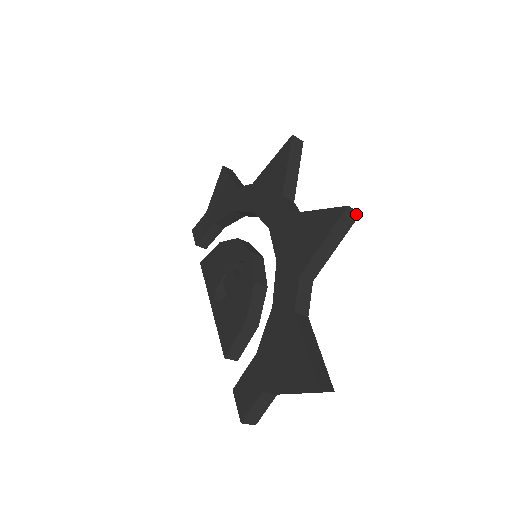
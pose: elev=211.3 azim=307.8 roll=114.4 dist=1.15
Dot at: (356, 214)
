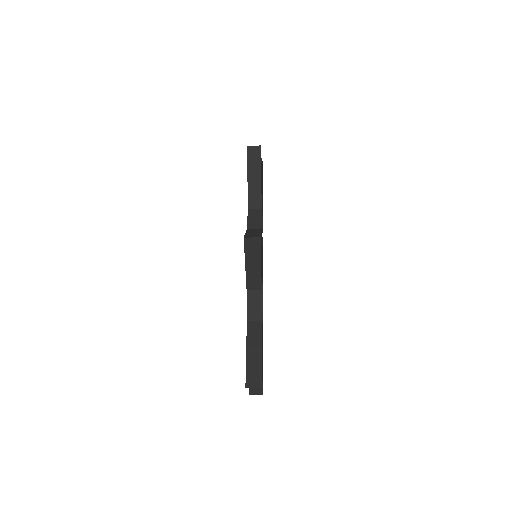
Dot at: (257, 240)
